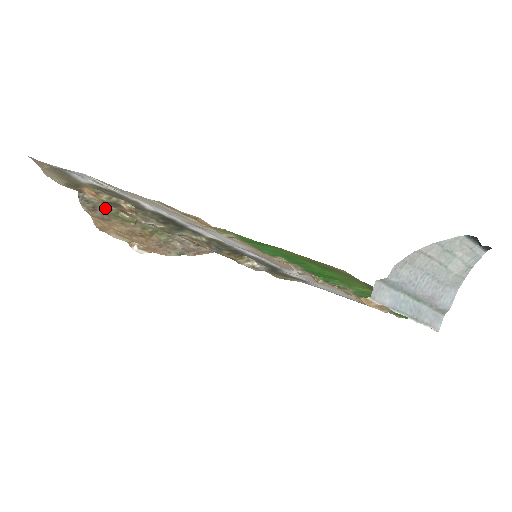
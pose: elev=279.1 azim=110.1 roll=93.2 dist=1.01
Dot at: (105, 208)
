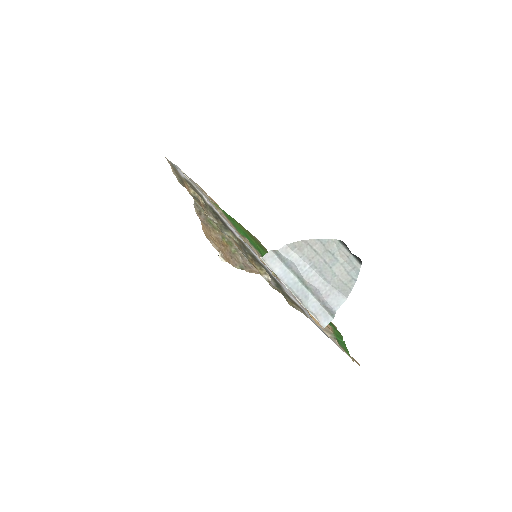
Dot at: (205, 214)
